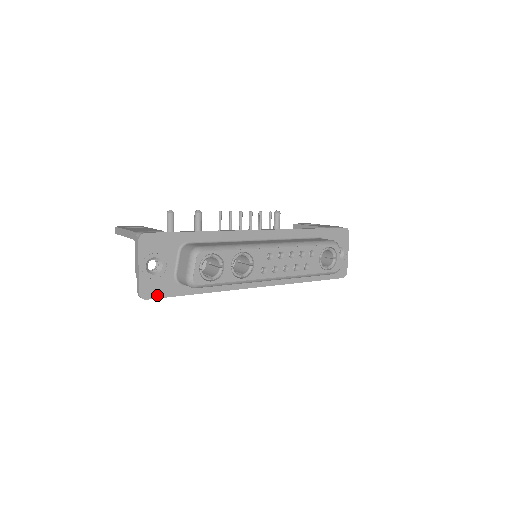
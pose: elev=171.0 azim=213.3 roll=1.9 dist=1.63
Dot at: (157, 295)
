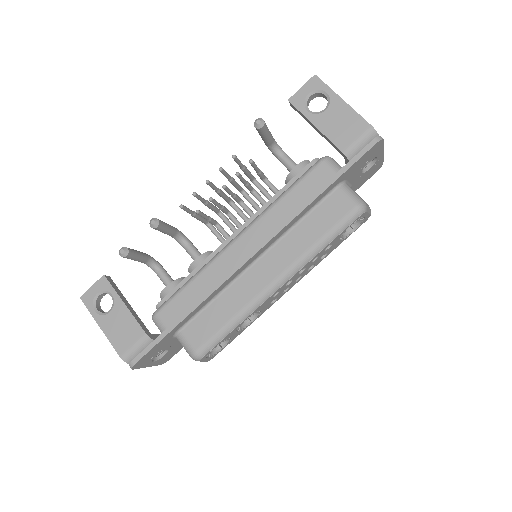
Dot at: (176, 352)
